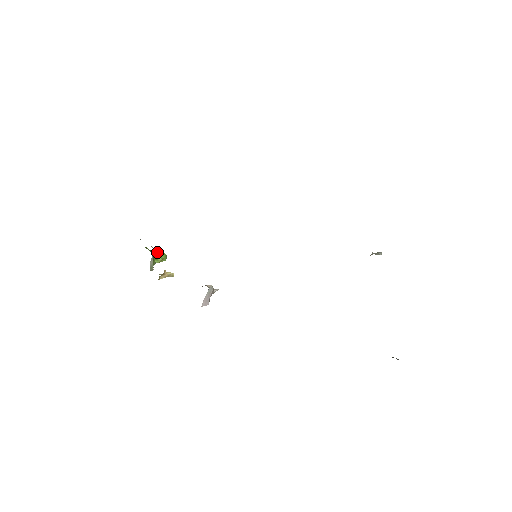
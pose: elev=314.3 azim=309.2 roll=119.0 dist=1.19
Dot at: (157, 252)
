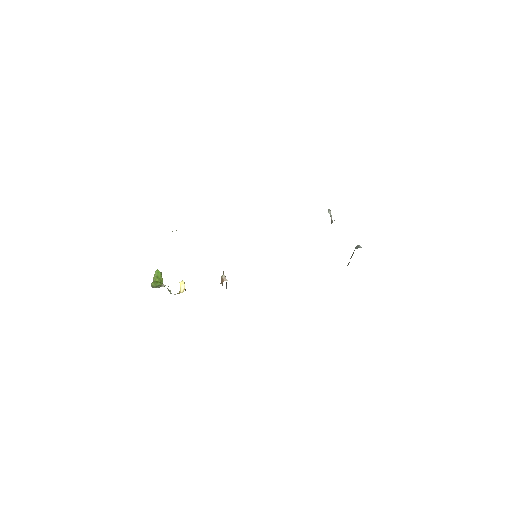
Dot at: (156, 277)
